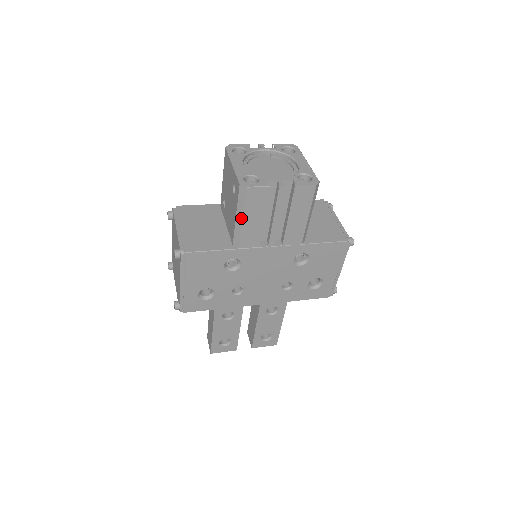
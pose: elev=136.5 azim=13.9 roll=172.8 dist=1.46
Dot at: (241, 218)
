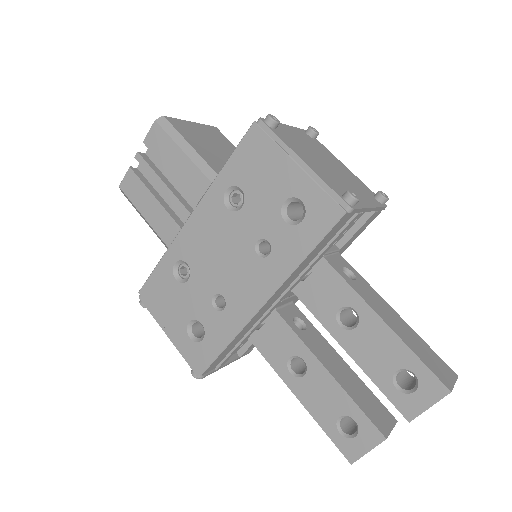
Dot at: (142, 216)
